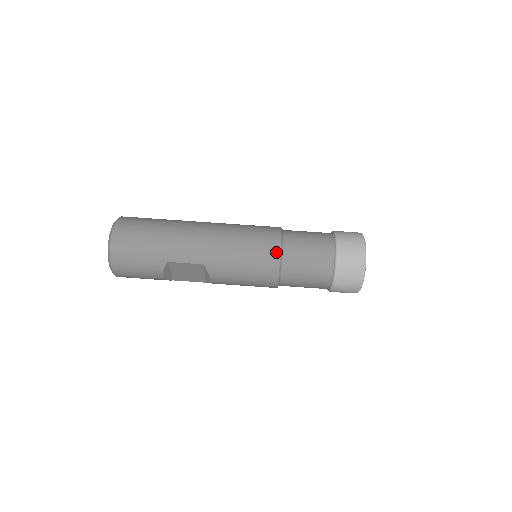
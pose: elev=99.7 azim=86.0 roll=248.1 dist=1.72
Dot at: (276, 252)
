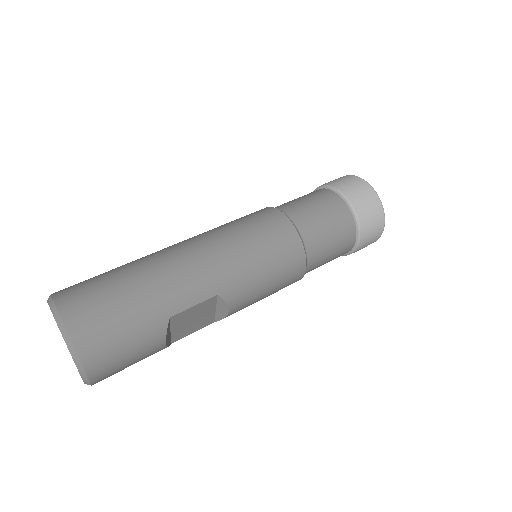
Dot at: (293, 233)
